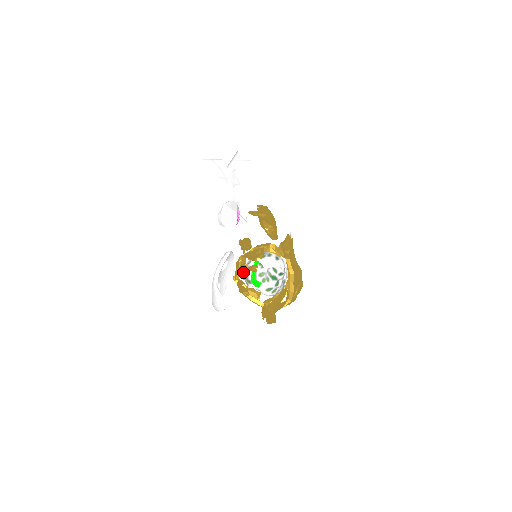
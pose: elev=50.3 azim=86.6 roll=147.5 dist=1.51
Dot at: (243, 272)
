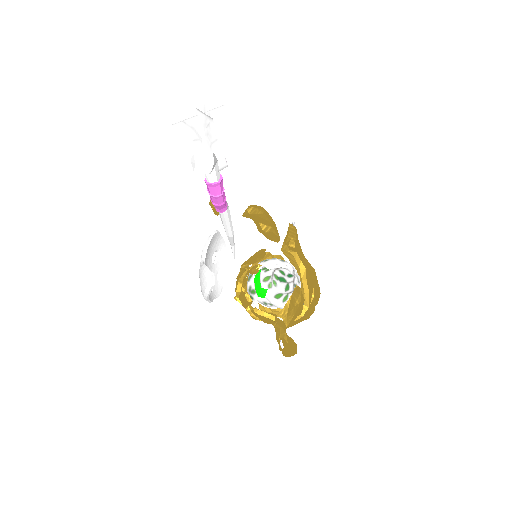
Dot at: occluded
